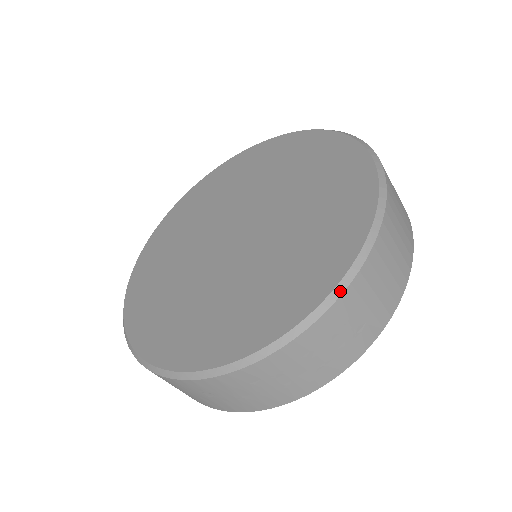
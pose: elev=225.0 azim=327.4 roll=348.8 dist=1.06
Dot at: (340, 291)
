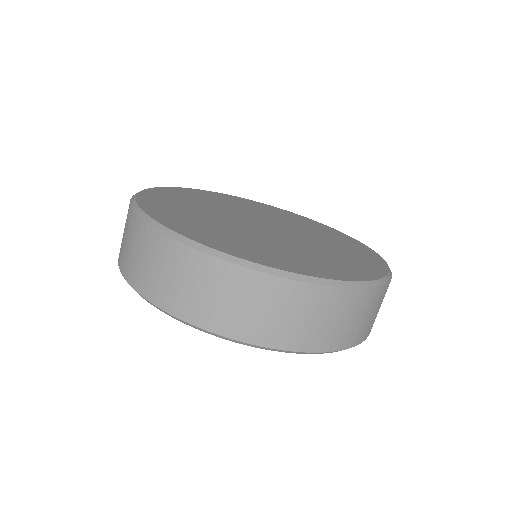
Dot at: (362, 286)
